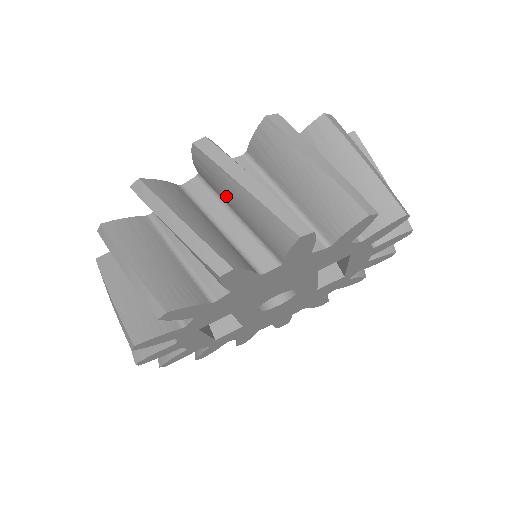
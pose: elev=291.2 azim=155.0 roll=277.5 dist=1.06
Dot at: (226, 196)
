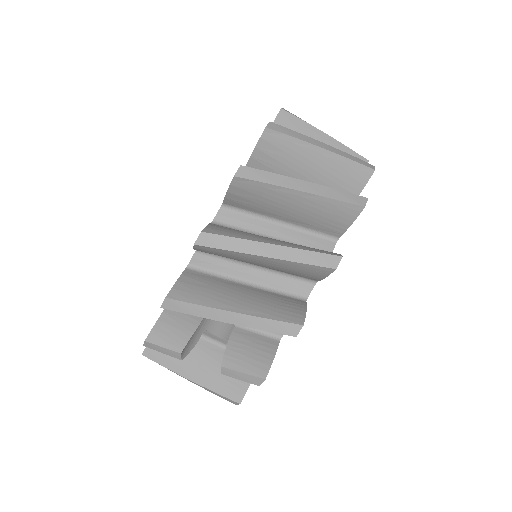
Dot at: (295, 169)
